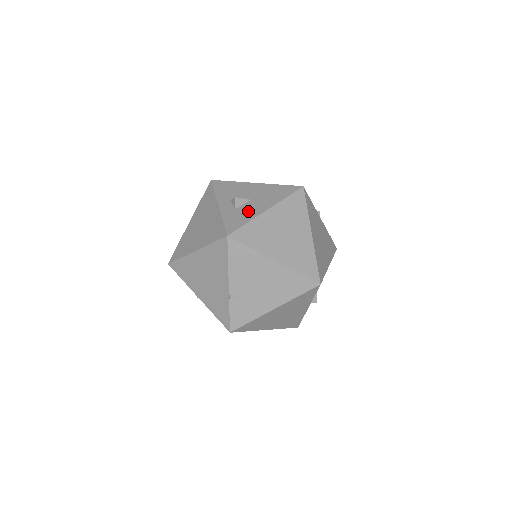
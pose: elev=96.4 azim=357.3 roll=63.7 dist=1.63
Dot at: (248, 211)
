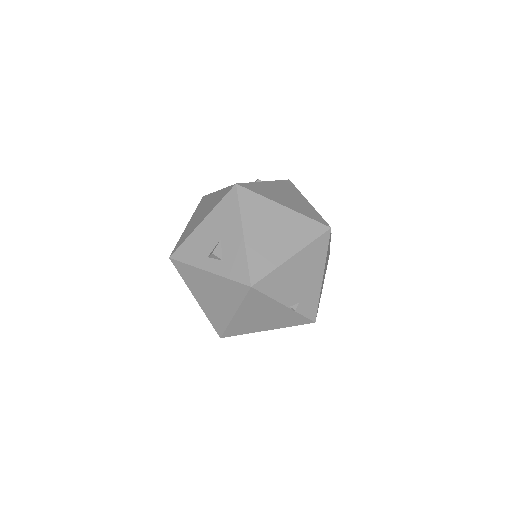
Dot at: (233, 251)
